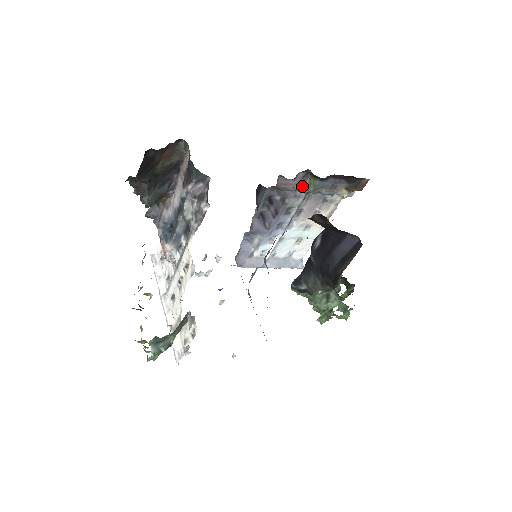
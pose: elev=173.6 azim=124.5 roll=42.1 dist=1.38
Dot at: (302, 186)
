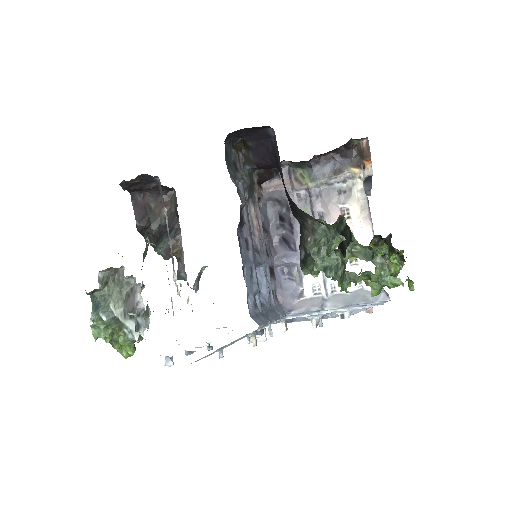
Dot at: (297, 184)
